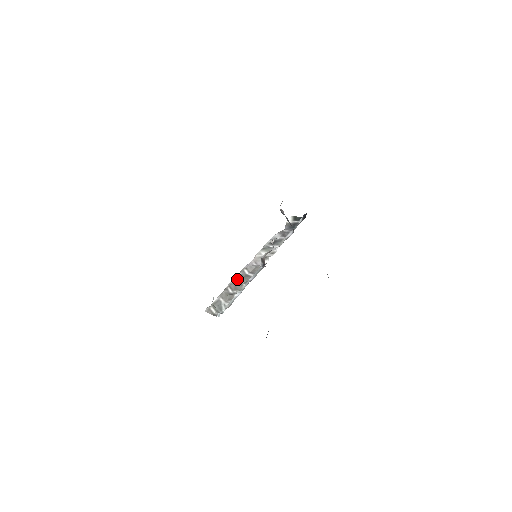
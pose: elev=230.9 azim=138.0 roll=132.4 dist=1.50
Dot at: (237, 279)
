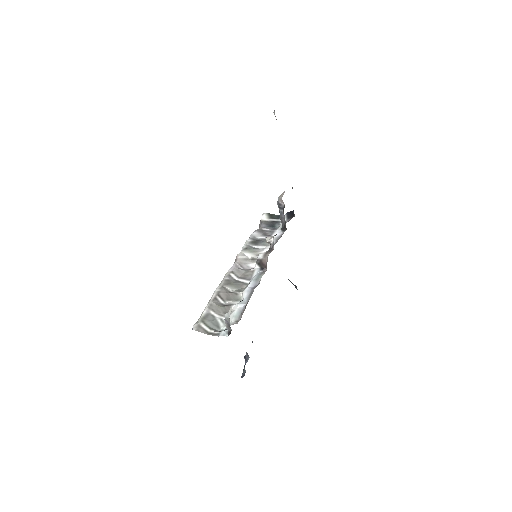
Dot at: (225, 285)
